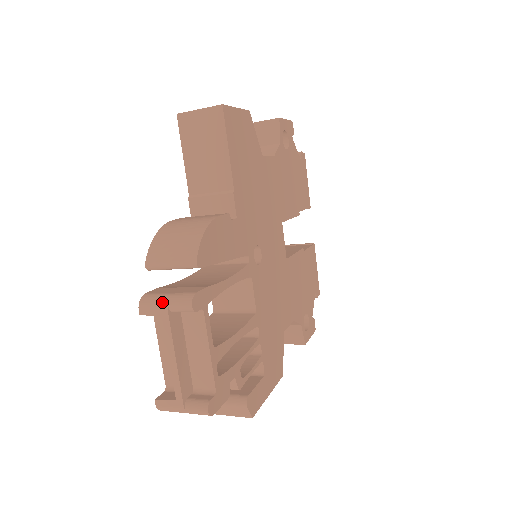
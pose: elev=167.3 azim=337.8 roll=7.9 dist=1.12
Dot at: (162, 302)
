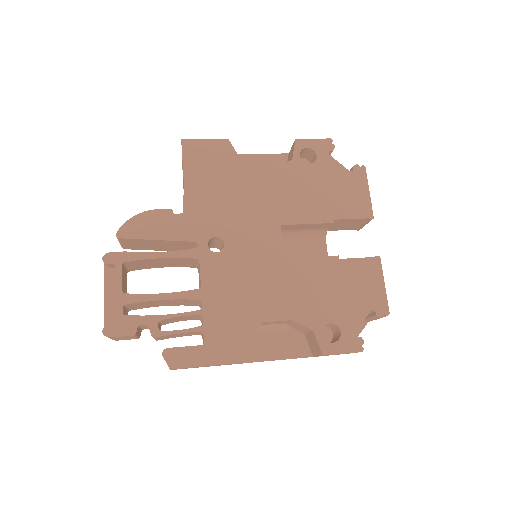
Dot at: occluded
